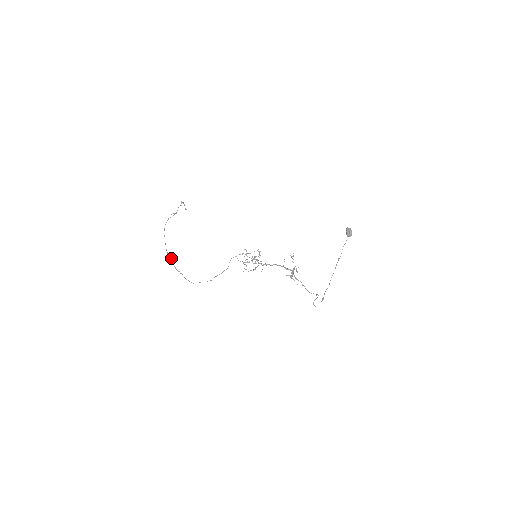
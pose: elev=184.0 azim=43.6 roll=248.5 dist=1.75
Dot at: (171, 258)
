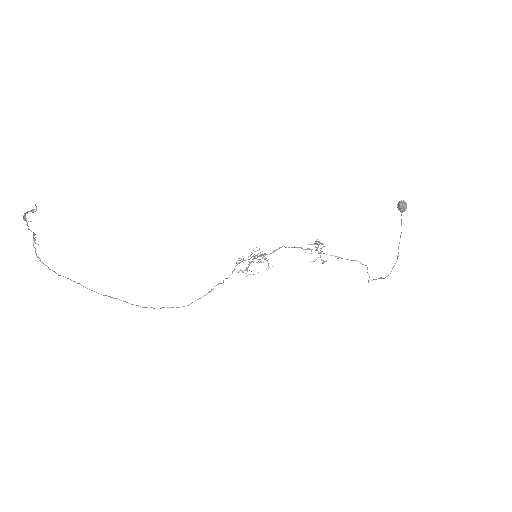
Dot at: occluded
